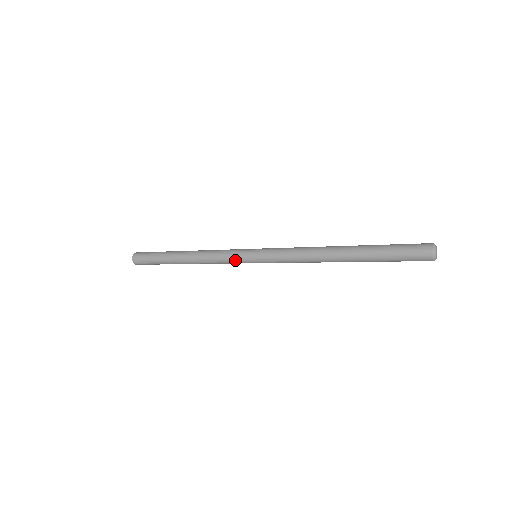
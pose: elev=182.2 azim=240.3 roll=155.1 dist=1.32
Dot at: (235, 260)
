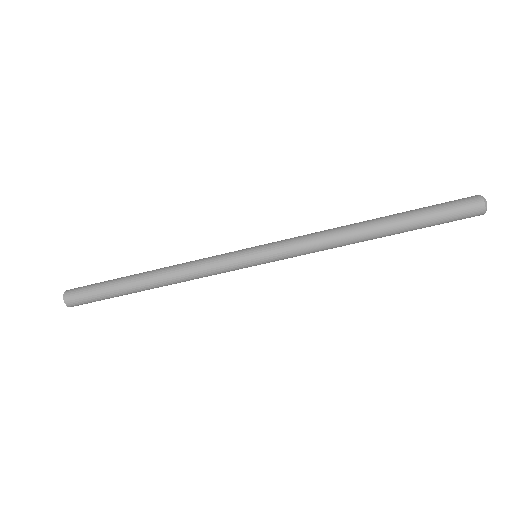
Dot at: (229, 265)
